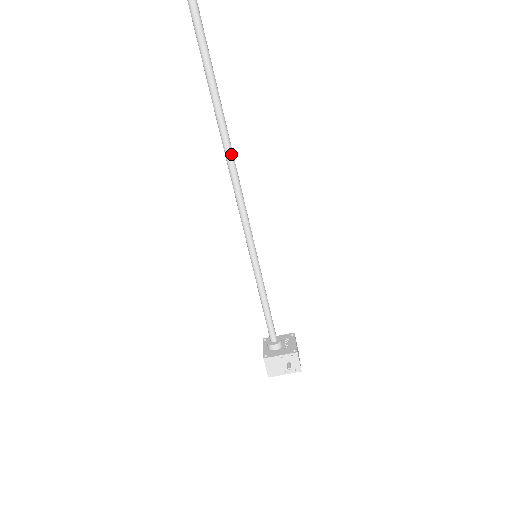
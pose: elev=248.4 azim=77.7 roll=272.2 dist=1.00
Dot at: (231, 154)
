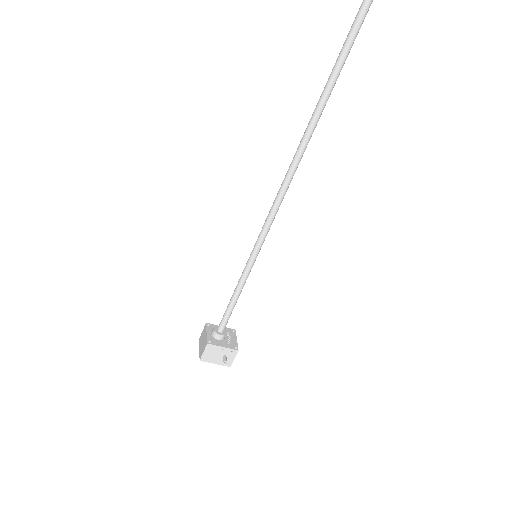
Dot at: occluded
